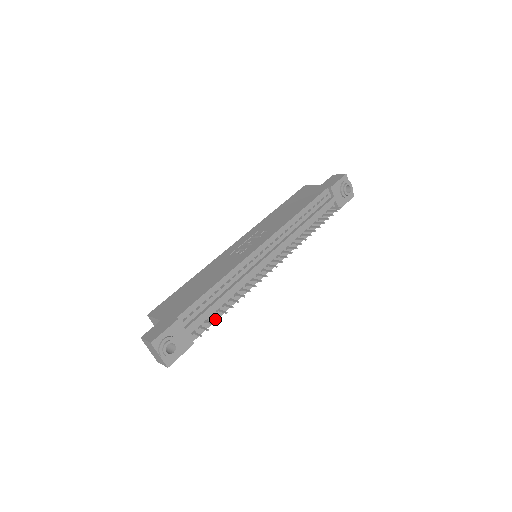
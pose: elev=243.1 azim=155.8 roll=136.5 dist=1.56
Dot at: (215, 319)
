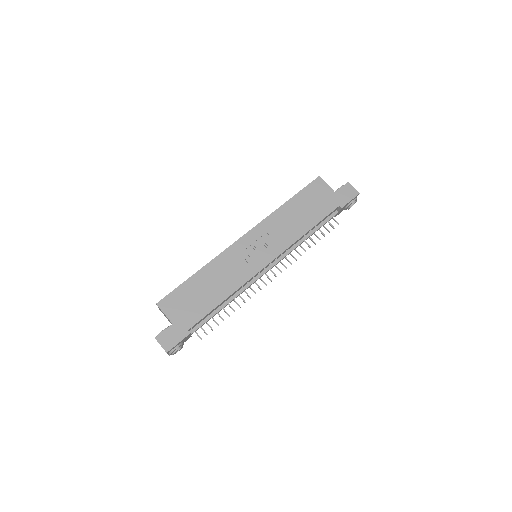
Dot at: occluded
